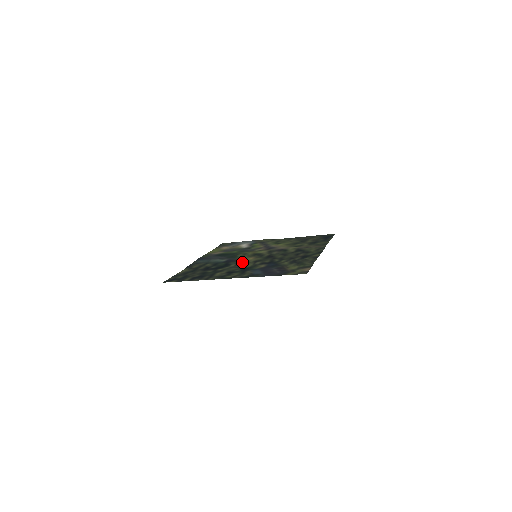
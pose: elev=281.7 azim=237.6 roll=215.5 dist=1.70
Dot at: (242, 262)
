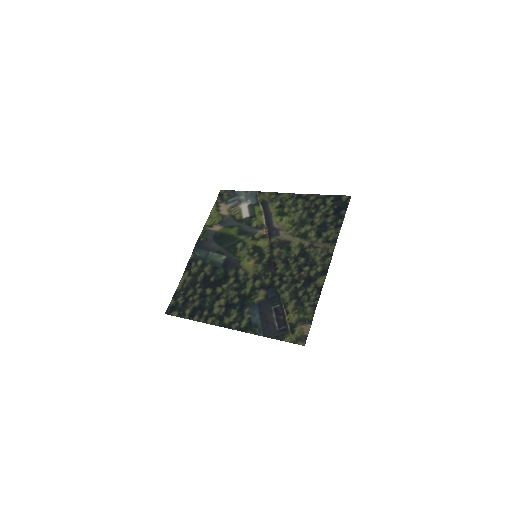
Dot at: (241, 275)
